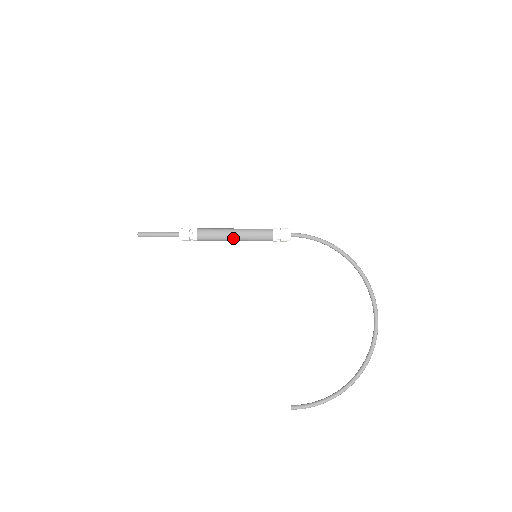
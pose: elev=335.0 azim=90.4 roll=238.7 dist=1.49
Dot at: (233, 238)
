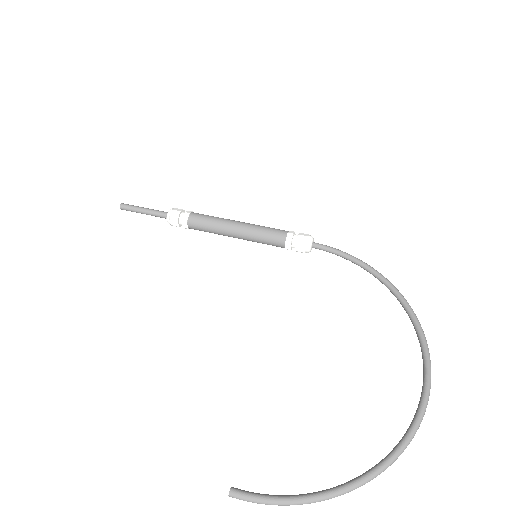
Dot at: (233, 228)
